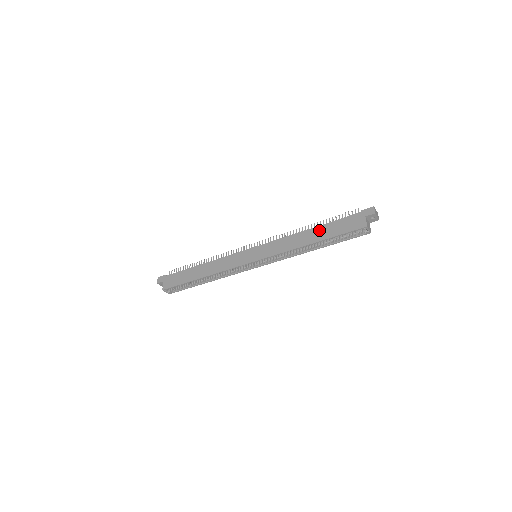
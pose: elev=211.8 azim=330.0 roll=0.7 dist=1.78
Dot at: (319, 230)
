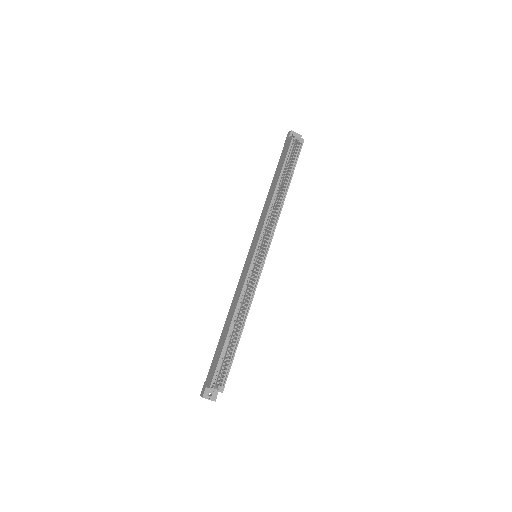
Dot at: (273, 181)
